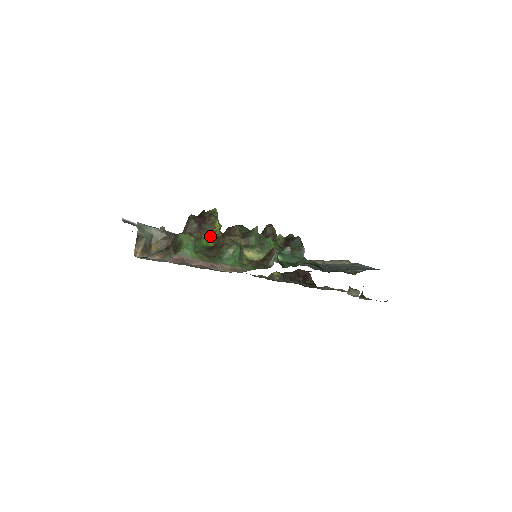
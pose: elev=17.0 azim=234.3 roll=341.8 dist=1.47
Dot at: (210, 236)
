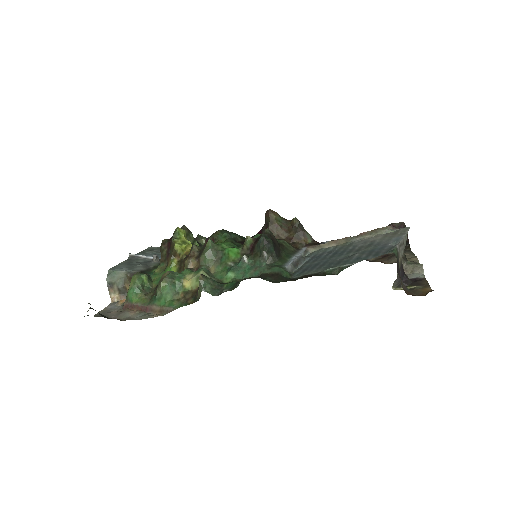
Dot at: (176, 261)
